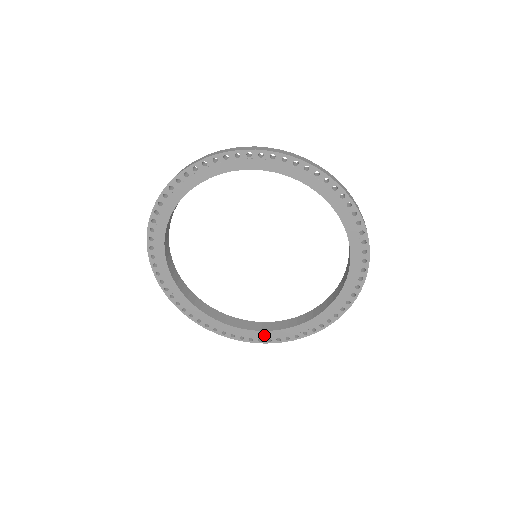
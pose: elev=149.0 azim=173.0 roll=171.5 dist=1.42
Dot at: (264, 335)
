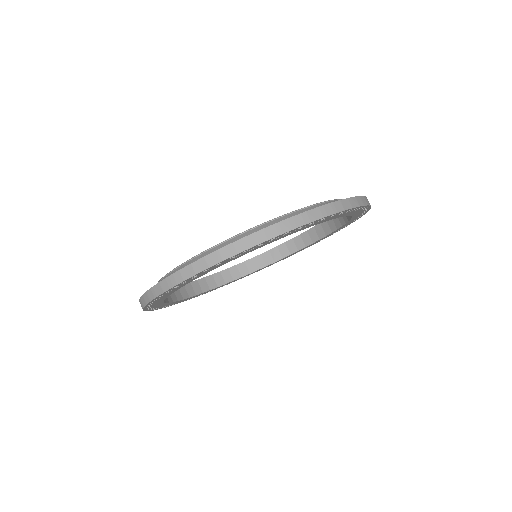
Dot at: (269, 265)
